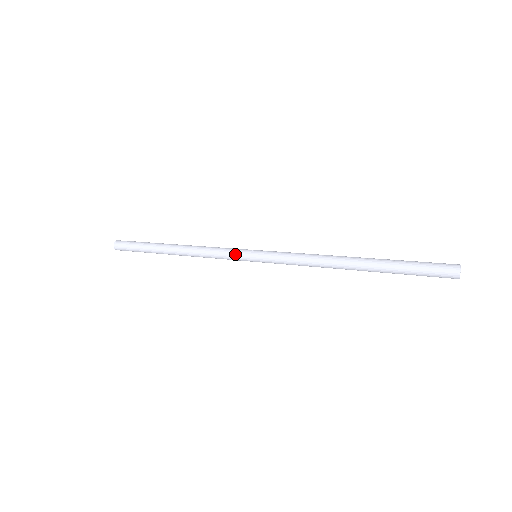
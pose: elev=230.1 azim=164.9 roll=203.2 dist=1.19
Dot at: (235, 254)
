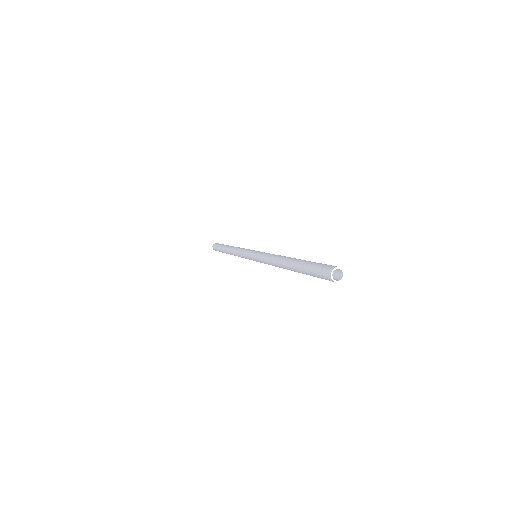
Dot at: occluded
